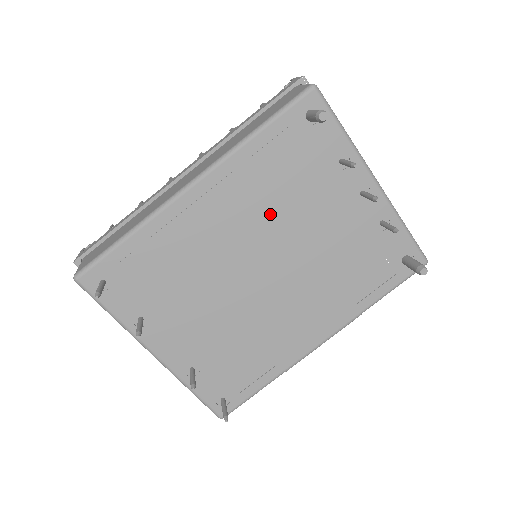
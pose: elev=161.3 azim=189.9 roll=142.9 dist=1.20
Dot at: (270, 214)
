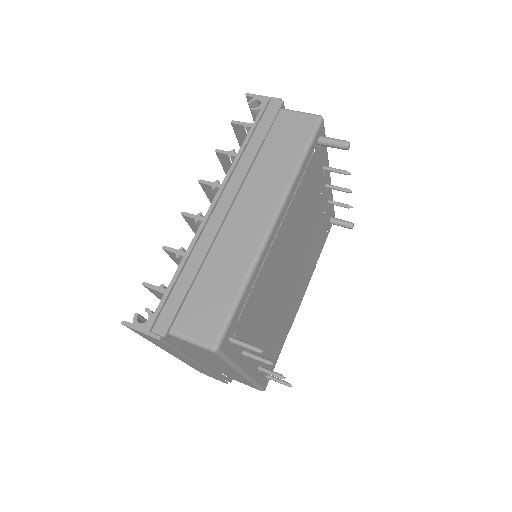
Dot at: (299, 223)
